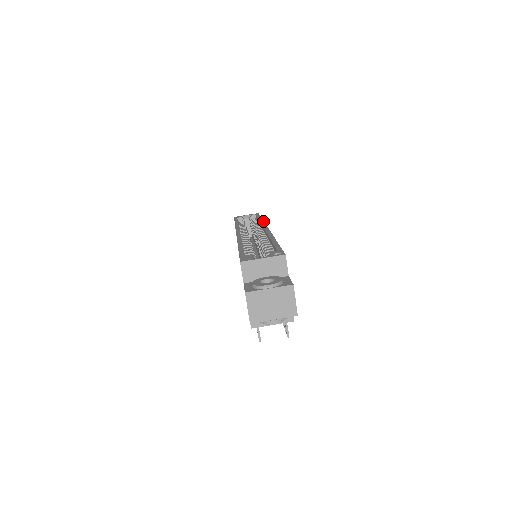
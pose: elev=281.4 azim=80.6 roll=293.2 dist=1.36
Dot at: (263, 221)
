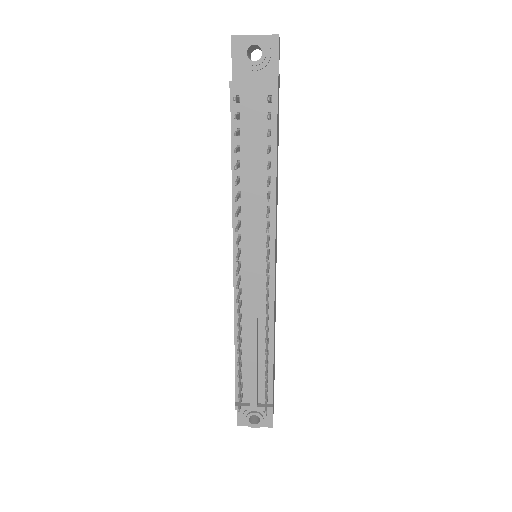
Dot at: occluded
